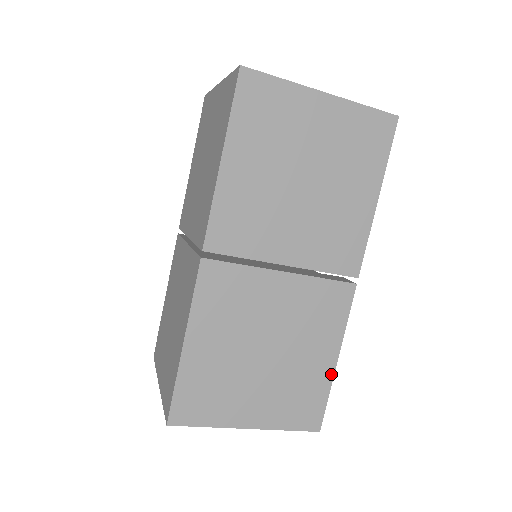
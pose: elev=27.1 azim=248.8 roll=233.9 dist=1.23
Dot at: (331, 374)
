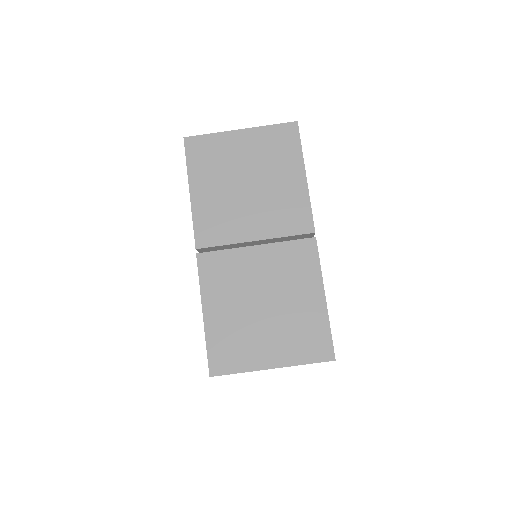
Dot at: (325, 310)
